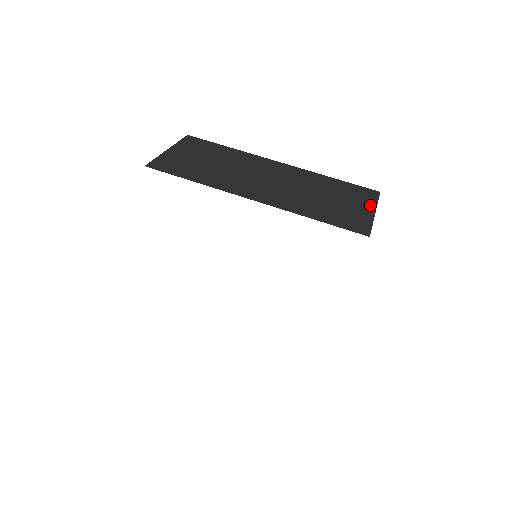
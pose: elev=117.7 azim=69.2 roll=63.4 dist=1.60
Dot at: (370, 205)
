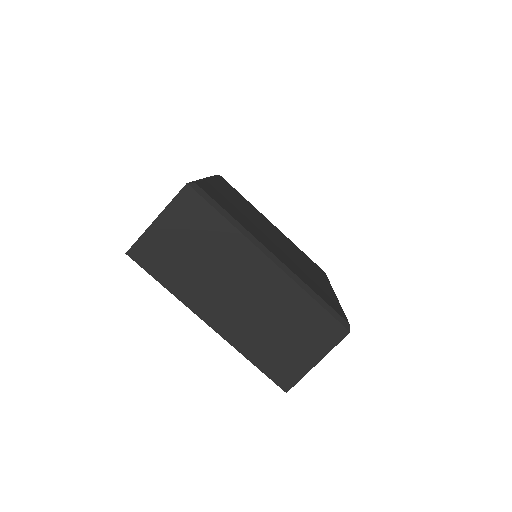
Dot at: (321, 352)
